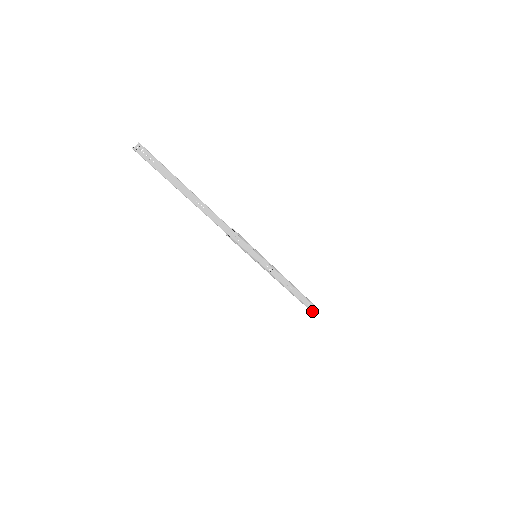
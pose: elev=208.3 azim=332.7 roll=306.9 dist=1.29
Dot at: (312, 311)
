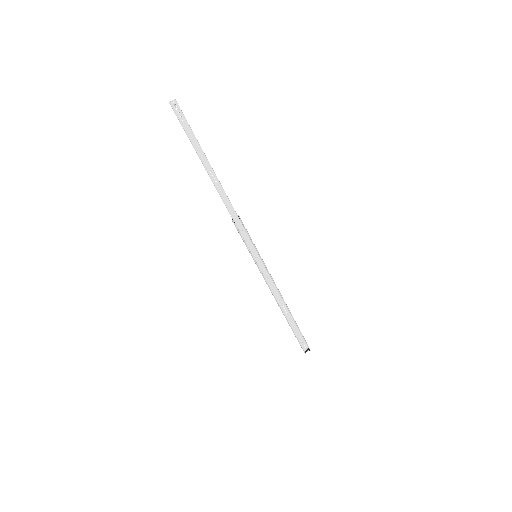
Dot at: (305, 353)
